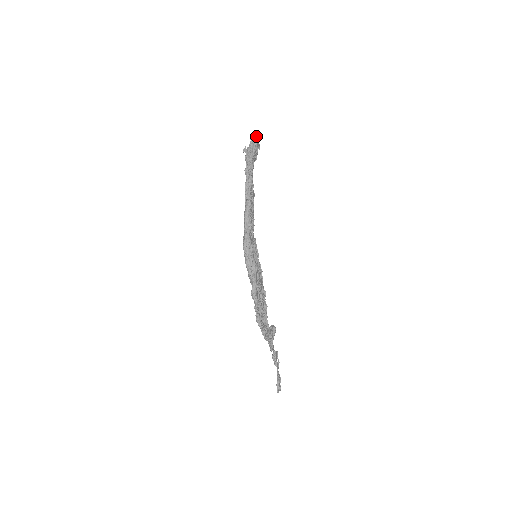
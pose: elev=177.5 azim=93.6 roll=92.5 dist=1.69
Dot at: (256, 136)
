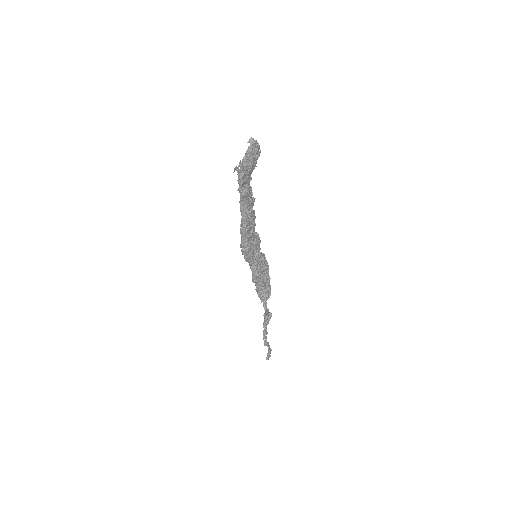
Dot at: (252, 151)
